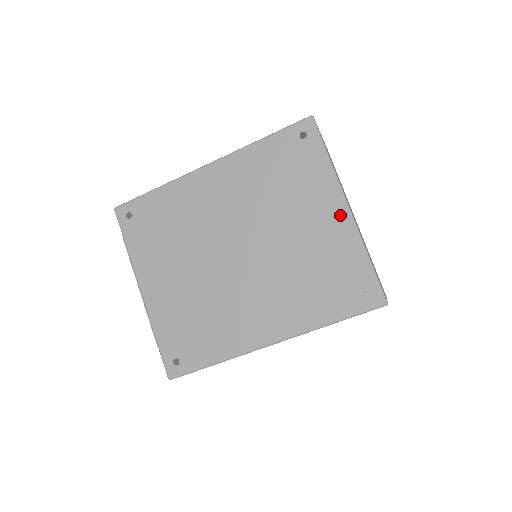
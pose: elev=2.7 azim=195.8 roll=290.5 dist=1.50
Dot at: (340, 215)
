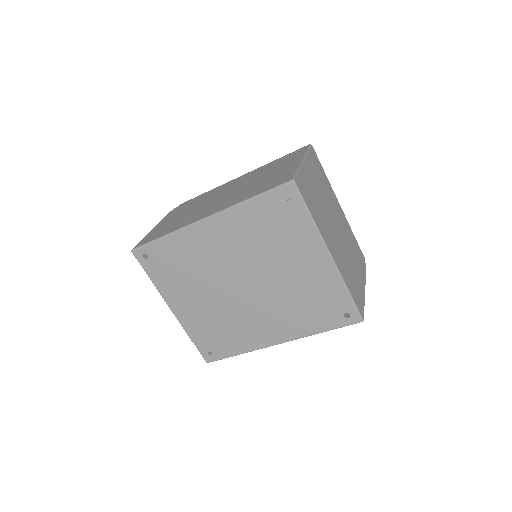
Dot at: (324, 262)
